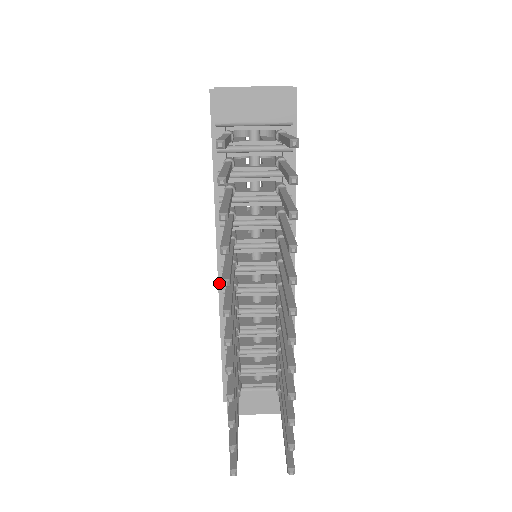
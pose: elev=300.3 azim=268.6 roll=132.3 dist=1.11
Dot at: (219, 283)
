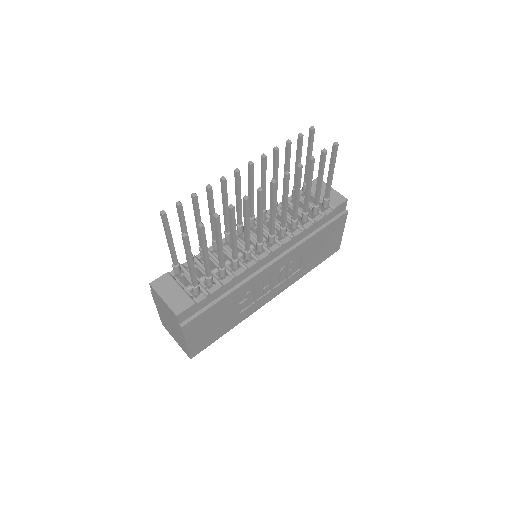
Dot at: occluded
